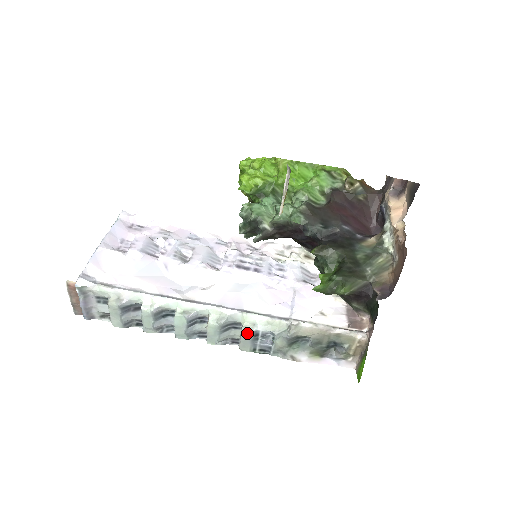
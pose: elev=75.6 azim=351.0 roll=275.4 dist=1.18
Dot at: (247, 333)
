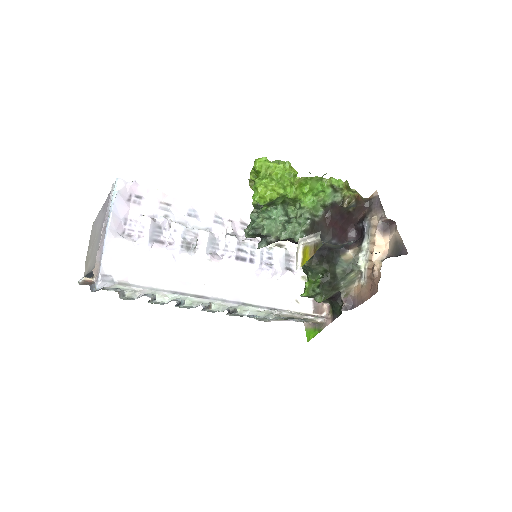
Dot at: occluded
